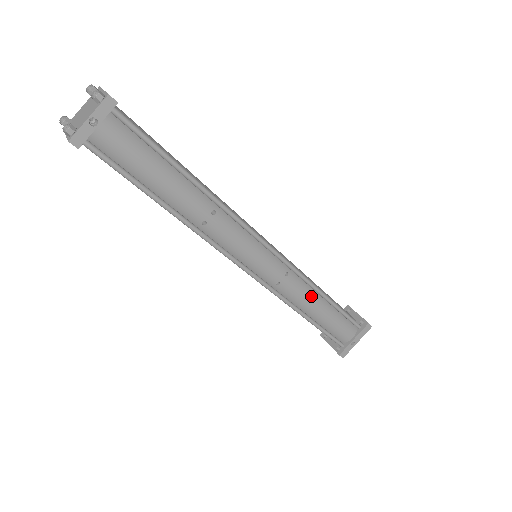
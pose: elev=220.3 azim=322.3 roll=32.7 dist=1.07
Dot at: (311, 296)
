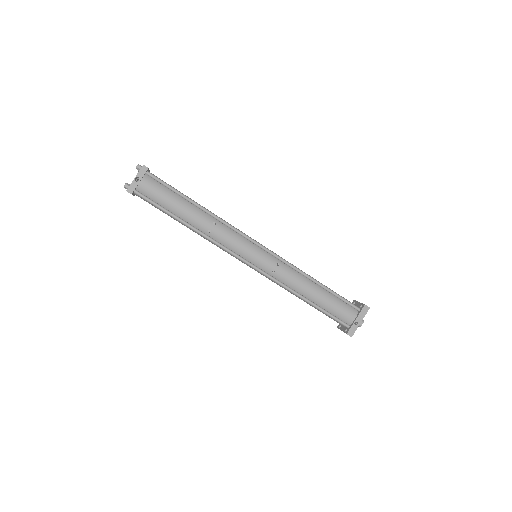
Dot at: (304, 281)
